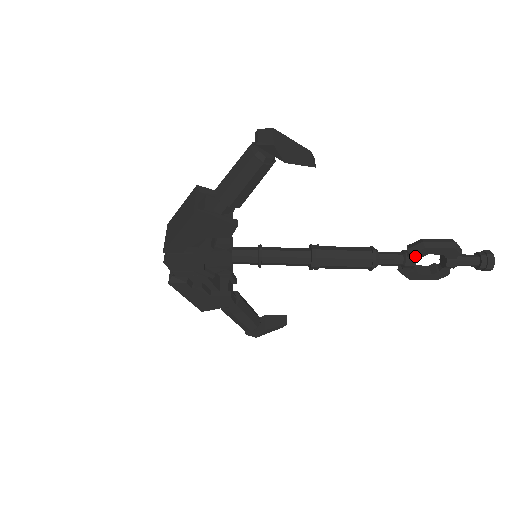
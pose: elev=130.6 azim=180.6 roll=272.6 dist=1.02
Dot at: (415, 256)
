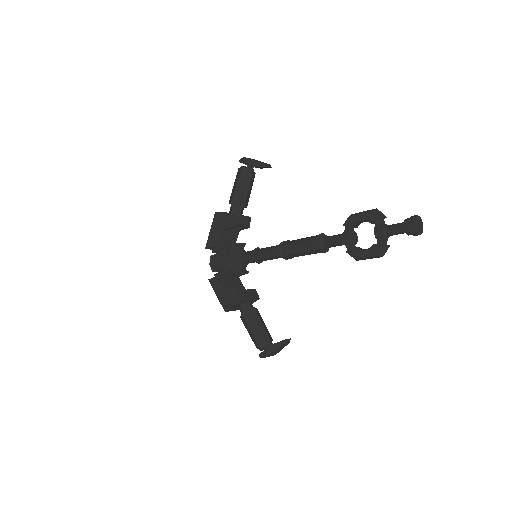
Dot at: (350, 230)
